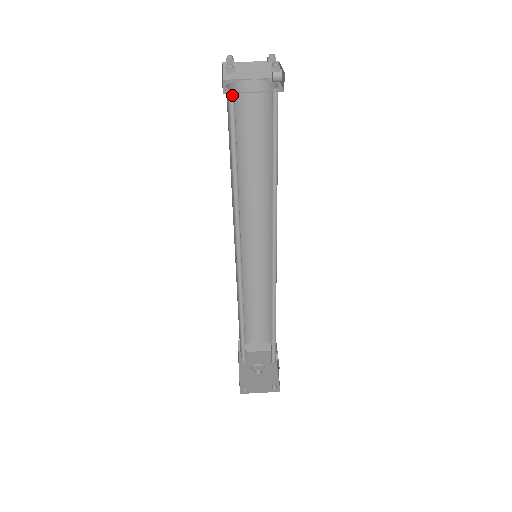
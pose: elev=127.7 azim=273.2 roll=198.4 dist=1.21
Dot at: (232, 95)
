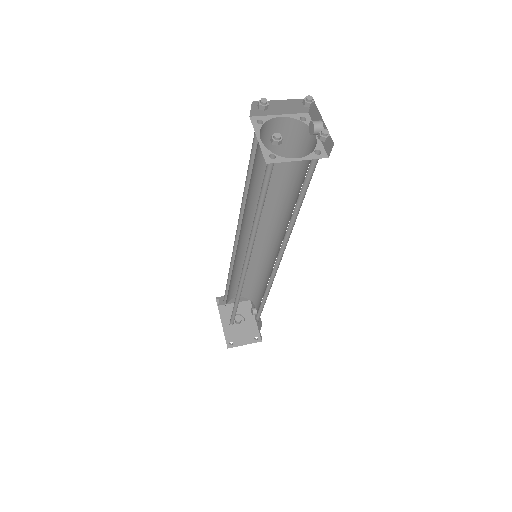
Dot at: (271, 157)
